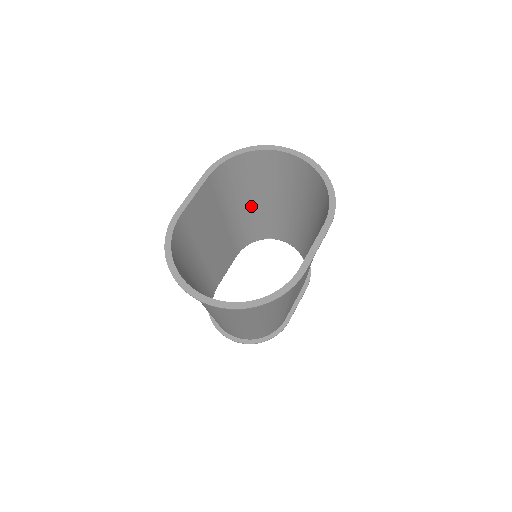
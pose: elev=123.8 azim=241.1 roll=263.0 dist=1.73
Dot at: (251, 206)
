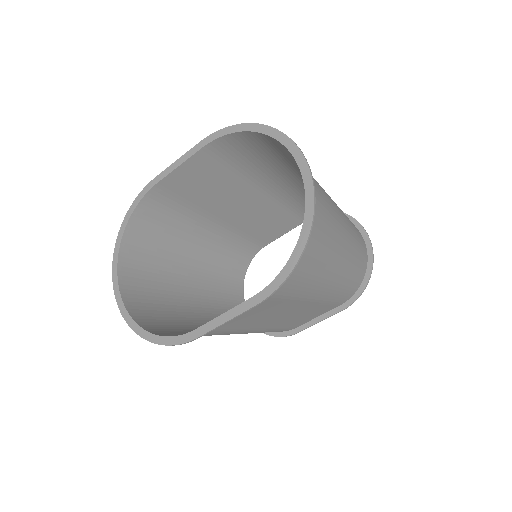
Dot at: (303, 184)
